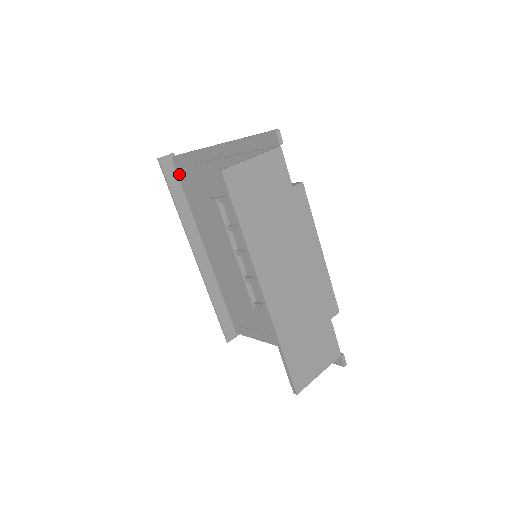
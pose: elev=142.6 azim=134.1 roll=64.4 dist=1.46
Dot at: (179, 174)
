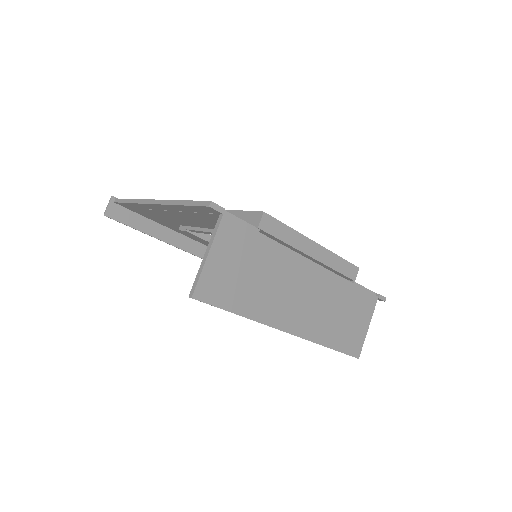
Dot at: (132, 211)
